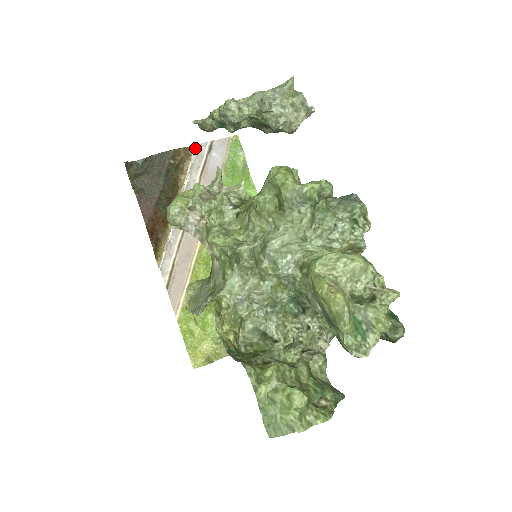
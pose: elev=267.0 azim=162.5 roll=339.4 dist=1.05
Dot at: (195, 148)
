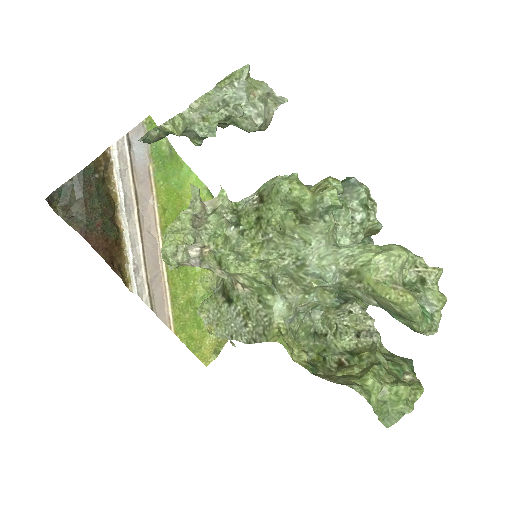
Dot at: (111, 148)
